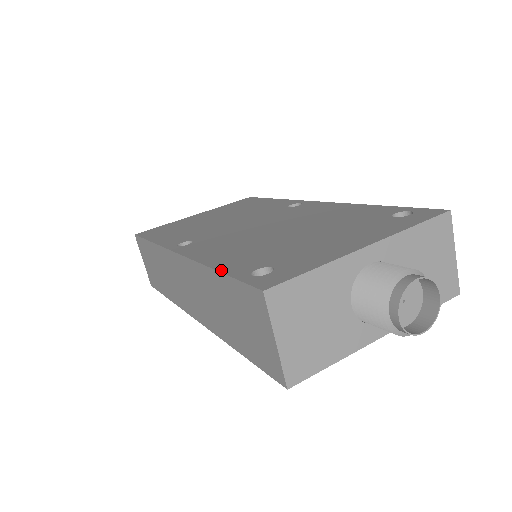
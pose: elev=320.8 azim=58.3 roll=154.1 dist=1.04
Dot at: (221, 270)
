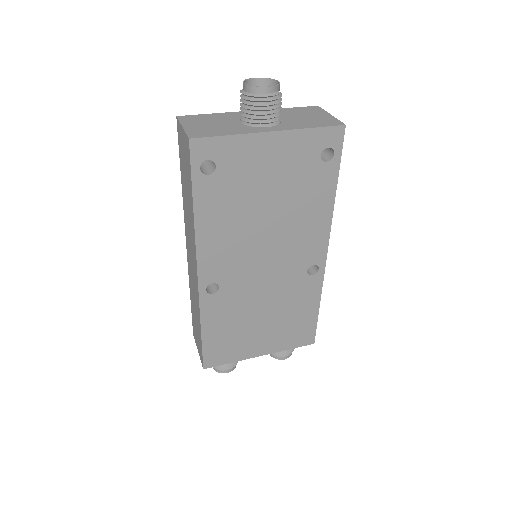
Dot at: occluded
